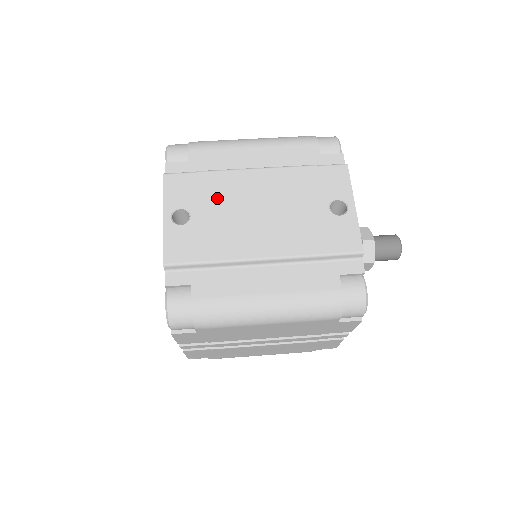
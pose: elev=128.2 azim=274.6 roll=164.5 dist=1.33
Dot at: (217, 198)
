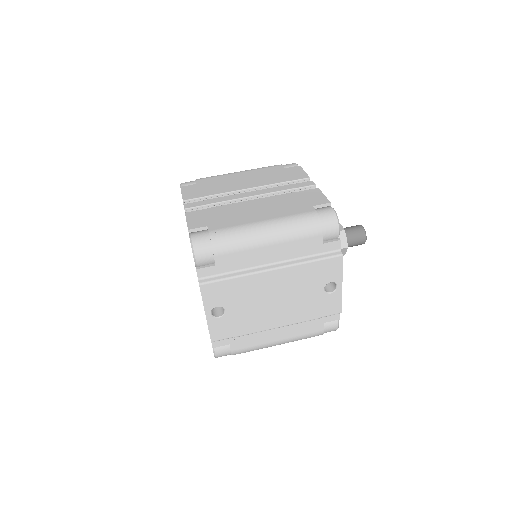
Dot at: (243, 297)
